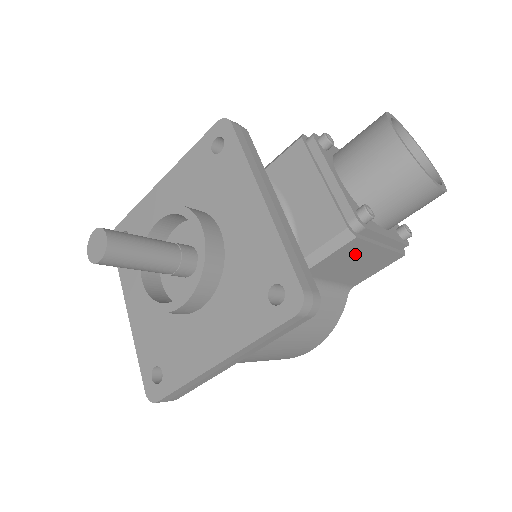
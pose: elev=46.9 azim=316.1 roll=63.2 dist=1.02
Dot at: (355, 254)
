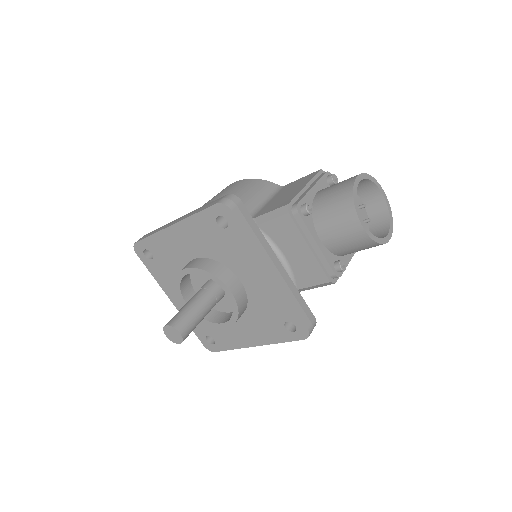
Dot at: occluded
